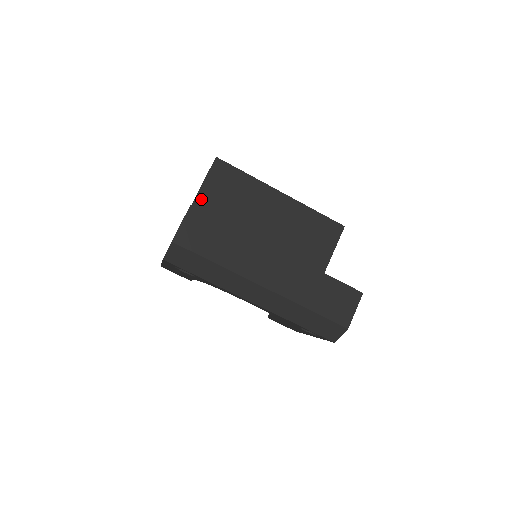
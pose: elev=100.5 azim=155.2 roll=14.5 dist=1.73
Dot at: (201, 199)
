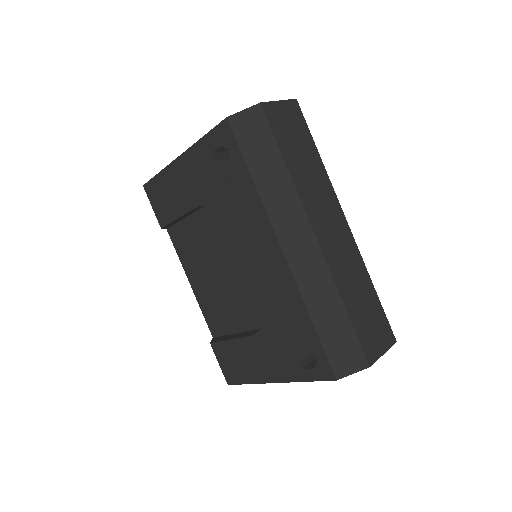
Dot at: occluded
